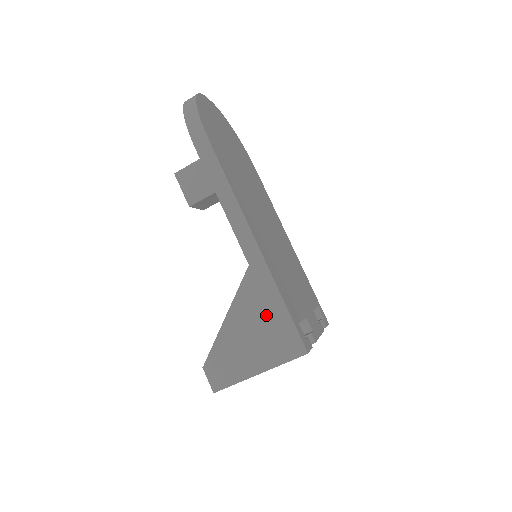
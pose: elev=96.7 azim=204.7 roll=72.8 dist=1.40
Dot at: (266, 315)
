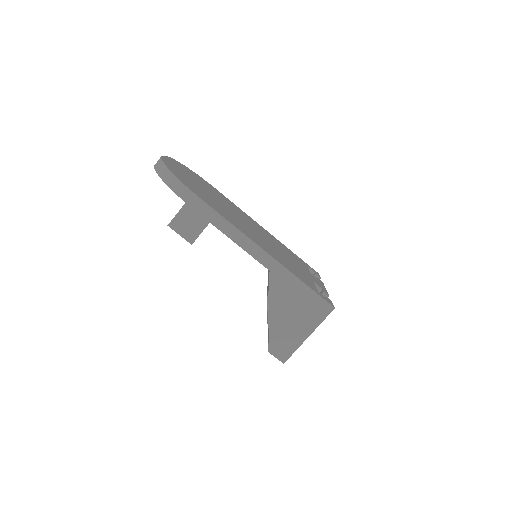
Dot at: (296, 298)
